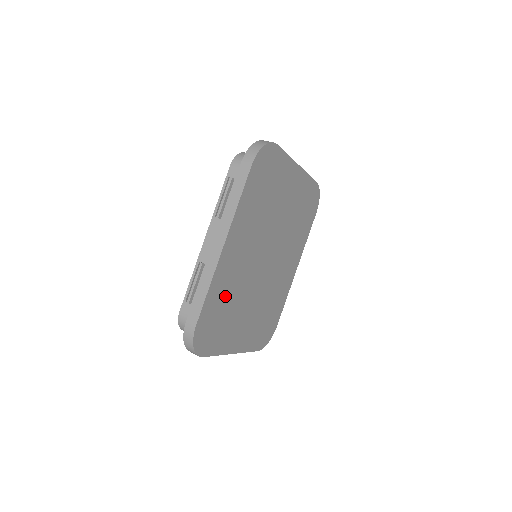
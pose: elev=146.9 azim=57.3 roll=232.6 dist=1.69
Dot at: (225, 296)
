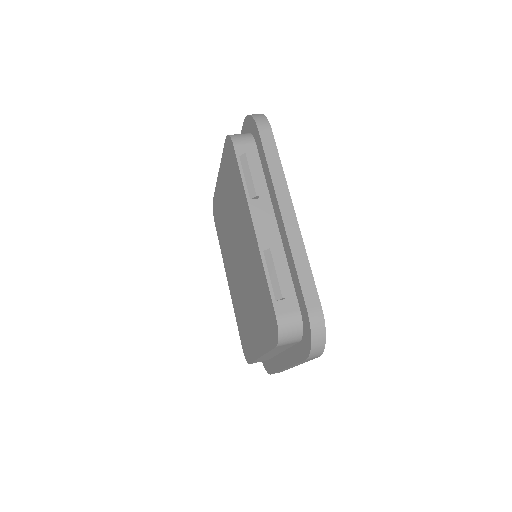
Dot at: occluded
